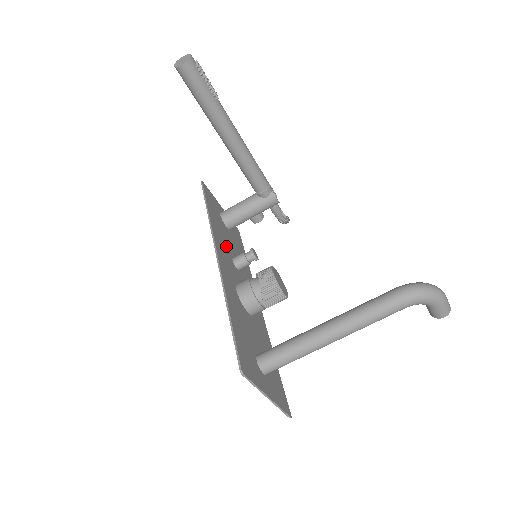
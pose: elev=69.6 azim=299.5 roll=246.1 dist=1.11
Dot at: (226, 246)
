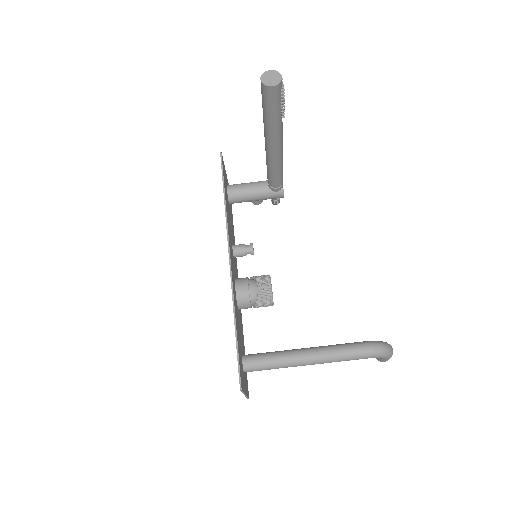
Dot at: (230, 234)
